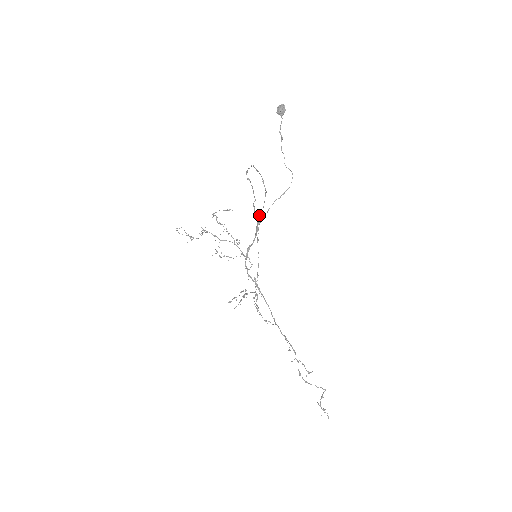
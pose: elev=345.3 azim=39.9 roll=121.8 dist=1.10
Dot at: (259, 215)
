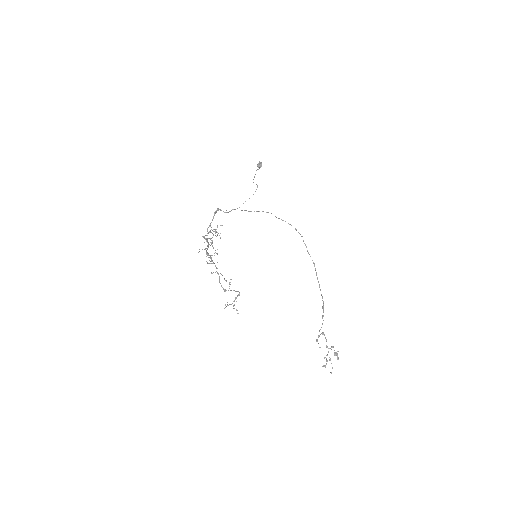
Dot at: occluded
